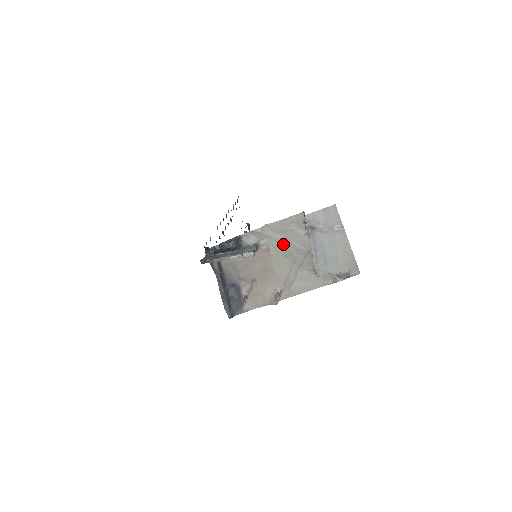
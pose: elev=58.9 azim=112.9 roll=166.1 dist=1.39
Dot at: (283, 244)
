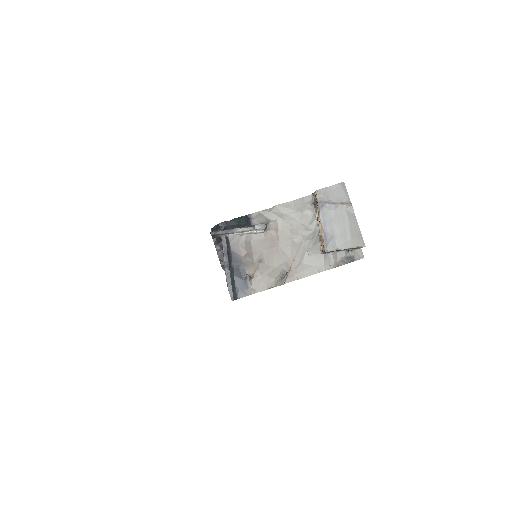
Dot at: (291, 225)
